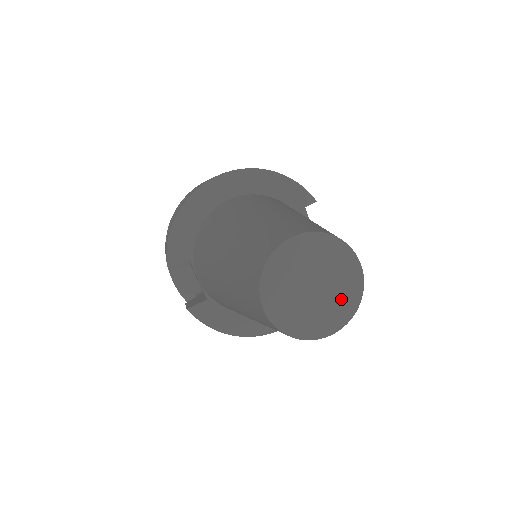
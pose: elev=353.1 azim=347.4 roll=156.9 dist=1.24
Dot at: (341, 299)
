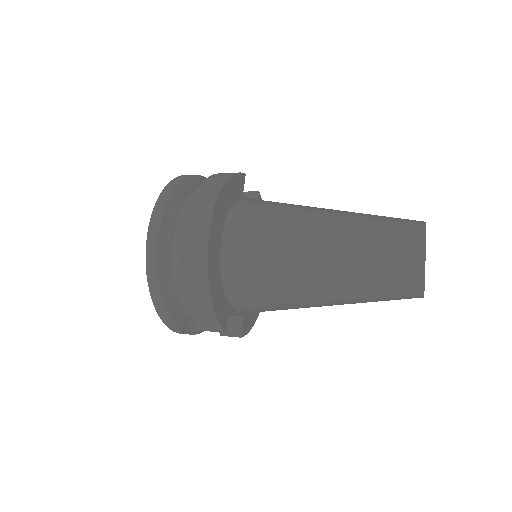
Dot at: occluded
